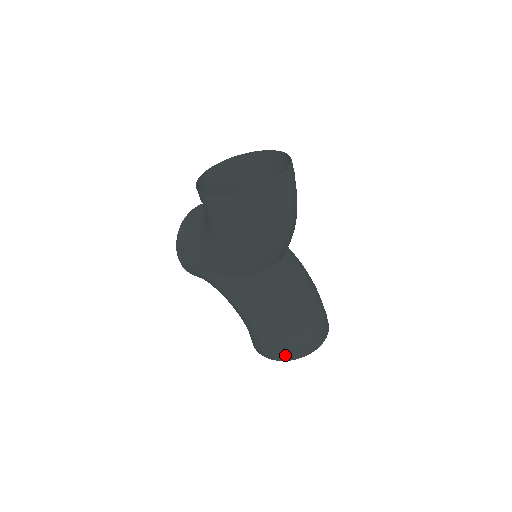
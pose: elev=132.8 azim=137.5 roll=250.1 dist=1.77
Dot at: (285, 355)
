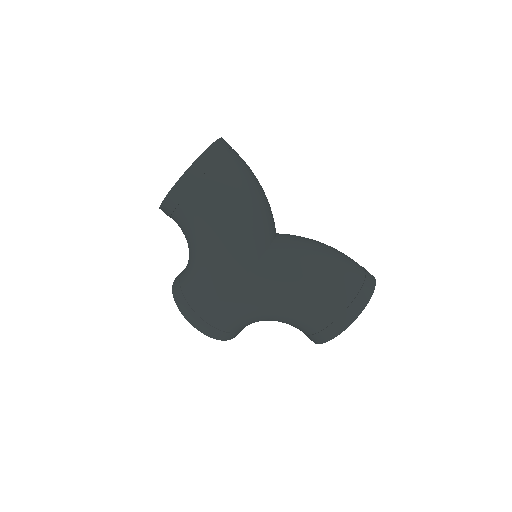
Dot at: (356, 304)
